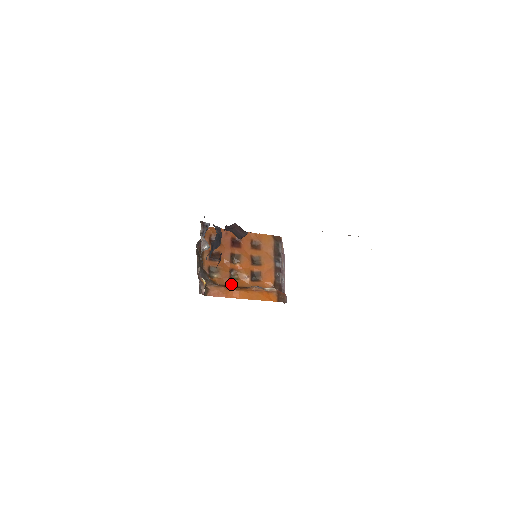
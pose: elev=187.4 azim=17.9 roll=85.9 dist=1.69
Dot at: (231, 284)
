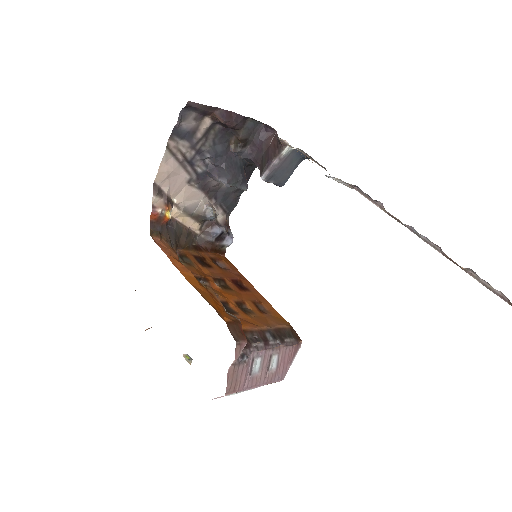
Dot at: occluded
